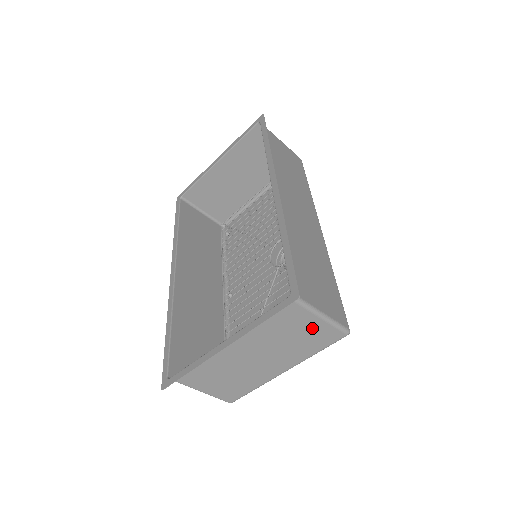
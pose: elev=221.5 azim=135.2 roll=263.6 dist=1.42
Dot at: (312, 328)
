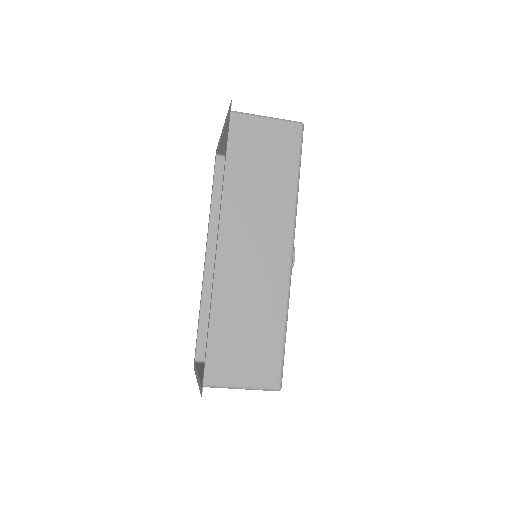
Dot at: occluded
